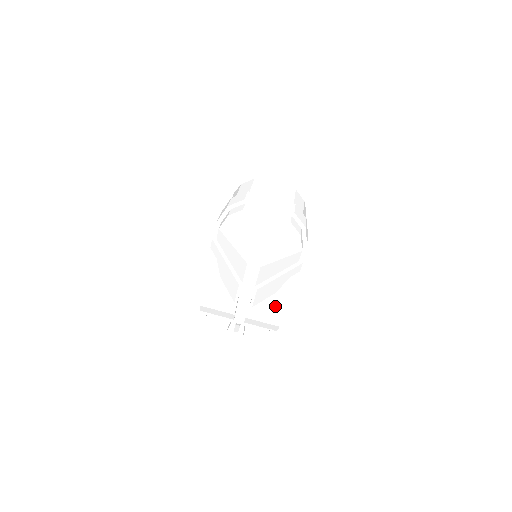
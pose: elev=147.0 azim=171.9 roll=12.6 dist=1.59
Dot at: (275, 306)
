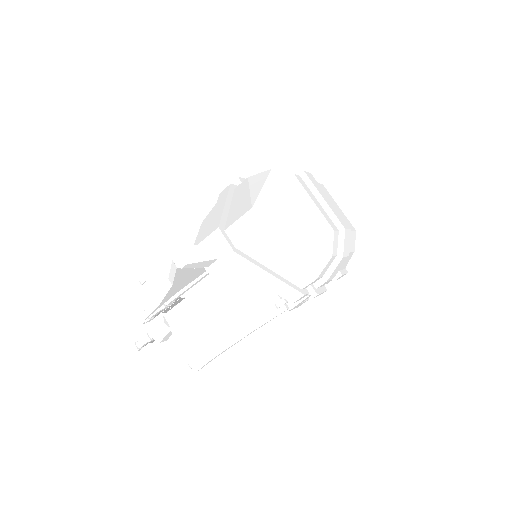
Dot at: (227, 328)
